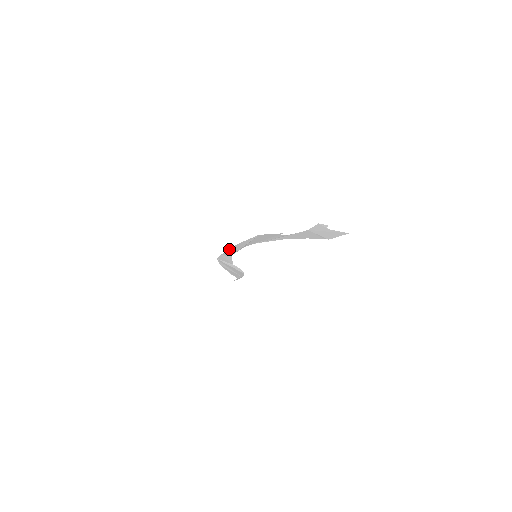
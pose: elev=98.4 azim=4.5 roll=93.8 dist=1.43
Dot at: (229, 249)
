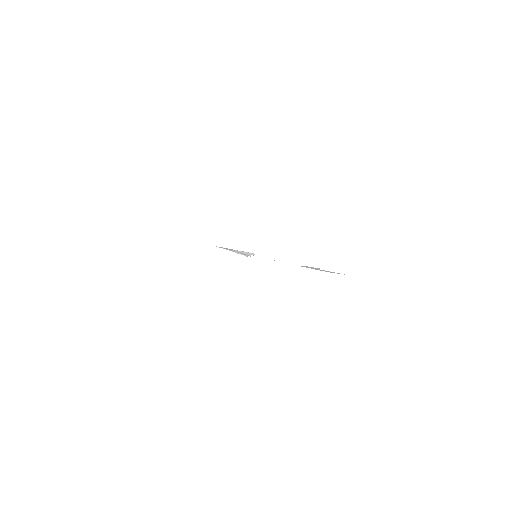
Dot at: occluded
